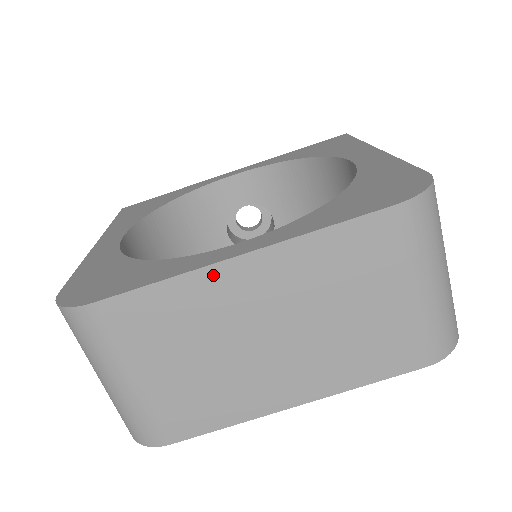
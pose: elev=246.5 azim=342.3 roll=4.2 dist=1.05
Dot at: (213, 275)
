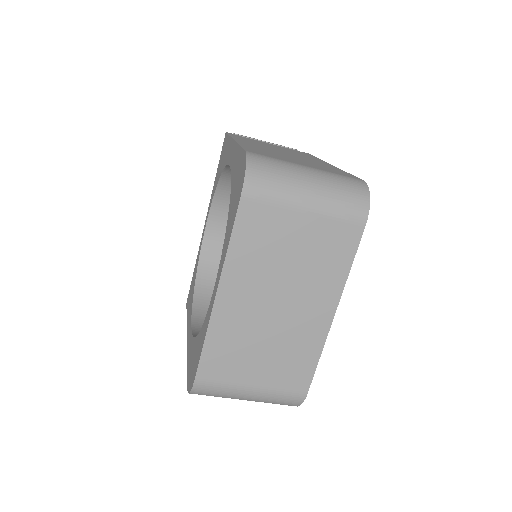
Dot at: (218, 315)
